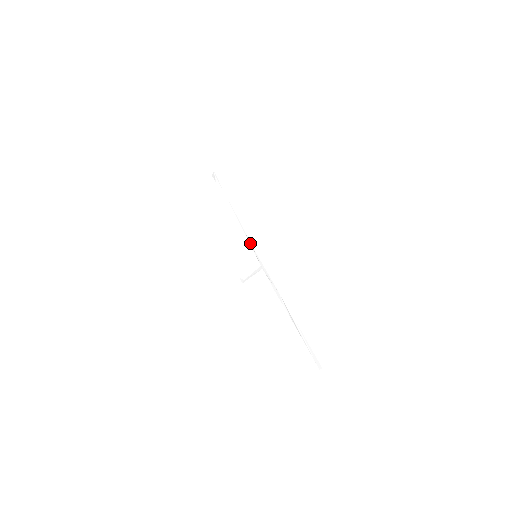
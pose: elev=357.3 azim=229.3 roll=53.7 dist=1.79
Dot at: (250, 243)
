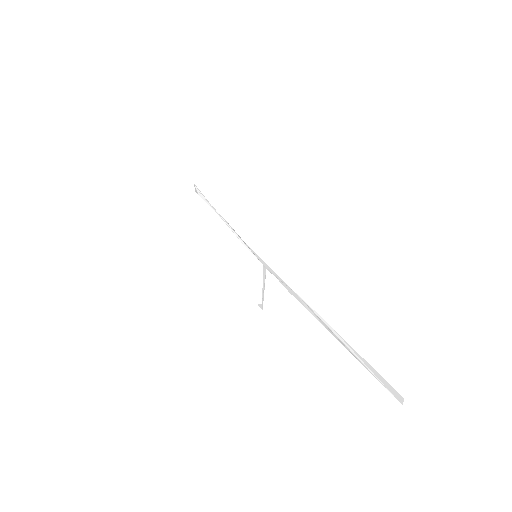
Dot at: (243, 242)
